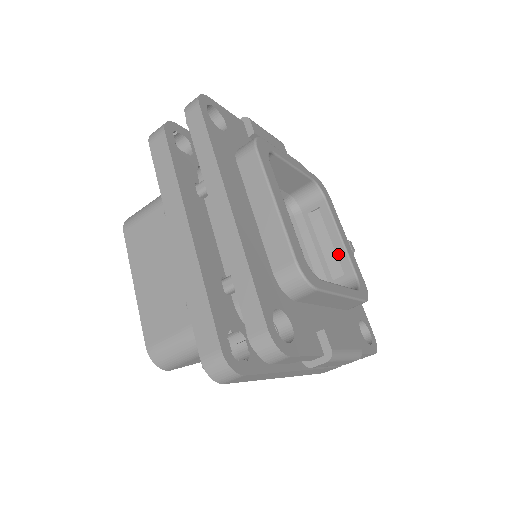
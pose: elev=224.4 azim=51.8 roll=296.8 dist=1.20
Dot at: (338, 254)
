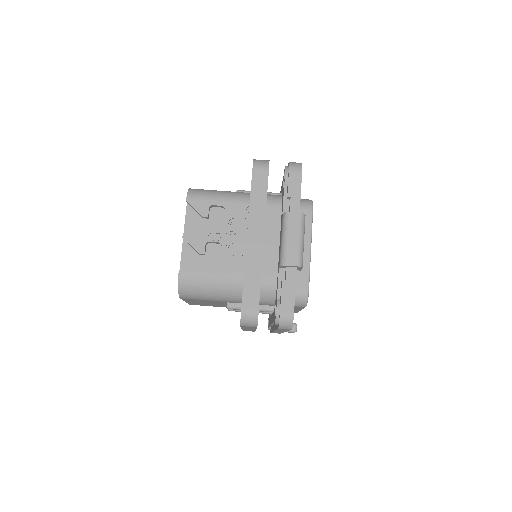
Dot at: occluded
